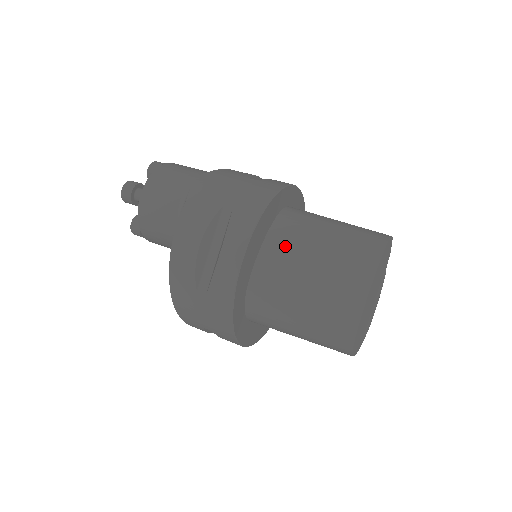
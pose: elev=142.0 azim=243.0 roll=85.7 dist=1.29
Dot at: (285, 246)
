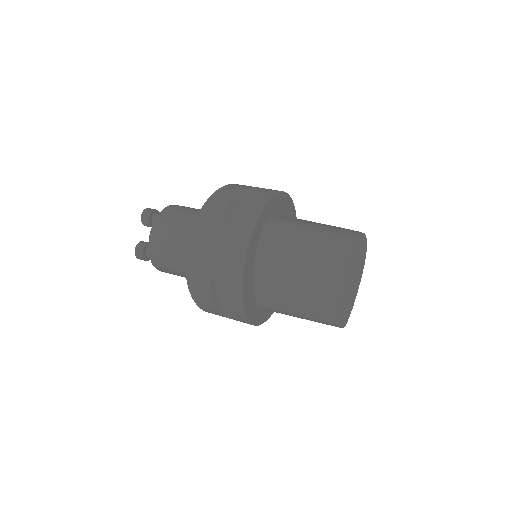
Dot at: (271, 280)
